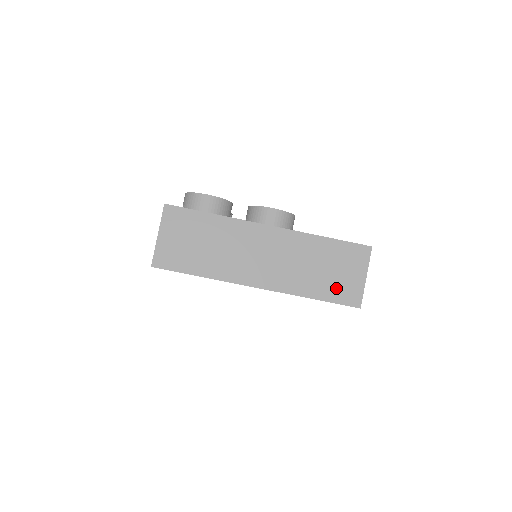
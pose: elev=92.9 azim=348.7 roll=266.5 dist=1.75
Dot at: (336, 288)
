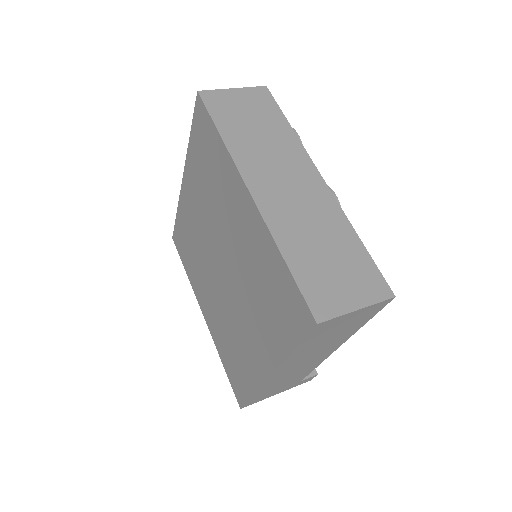
Dot at: (317, 279)
